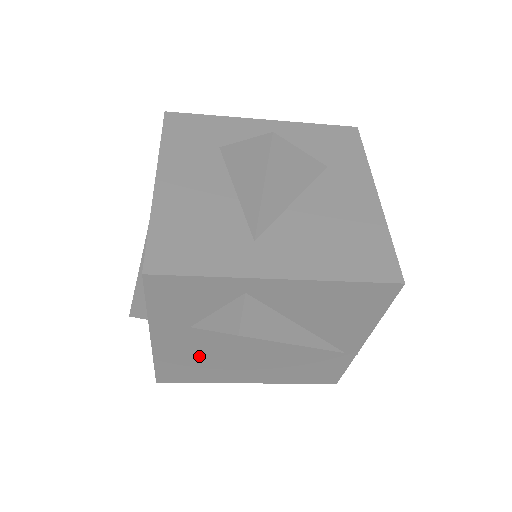
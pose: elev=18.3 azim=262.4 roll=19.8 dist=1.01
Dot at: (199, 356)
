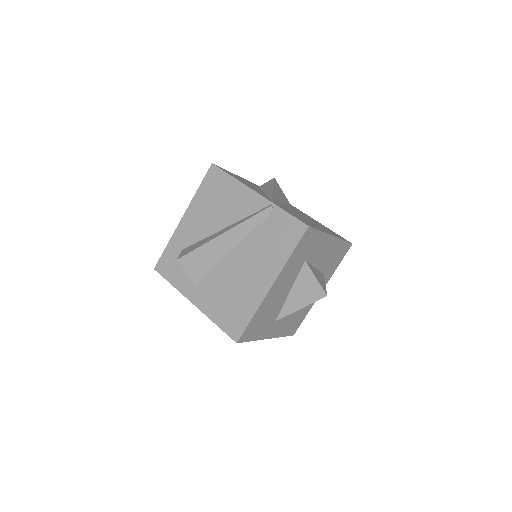
Dot at: occluded
